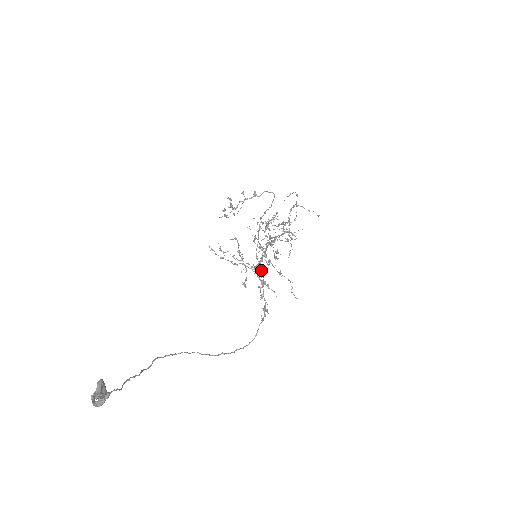
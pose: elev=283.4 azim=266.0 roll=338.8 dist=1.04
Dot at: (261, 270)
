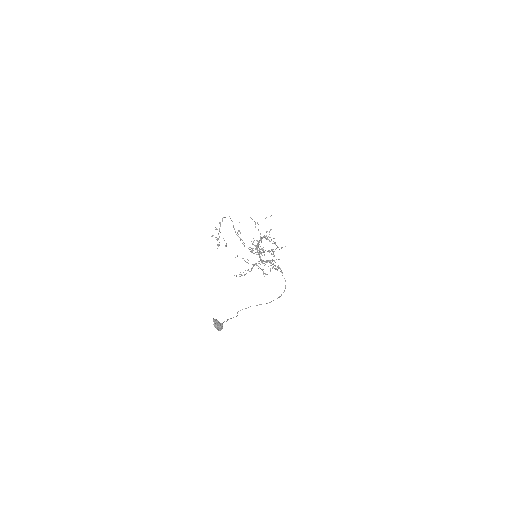
Dot at: (267, 262)
